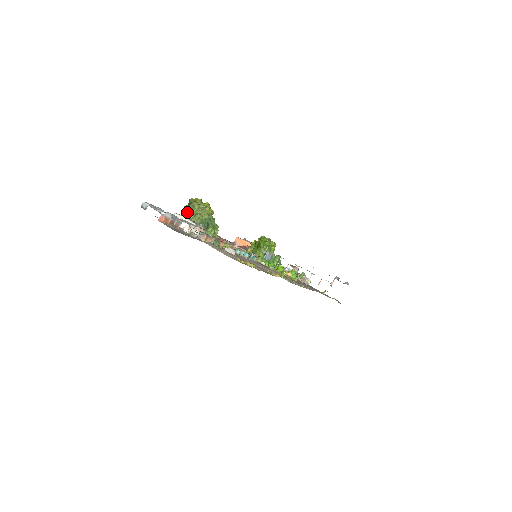
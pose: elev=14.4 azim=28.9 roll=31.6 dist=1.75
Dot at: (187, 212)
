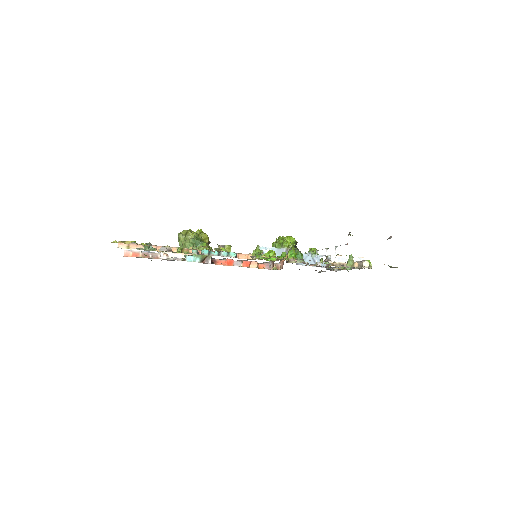
Dot at: occluded
